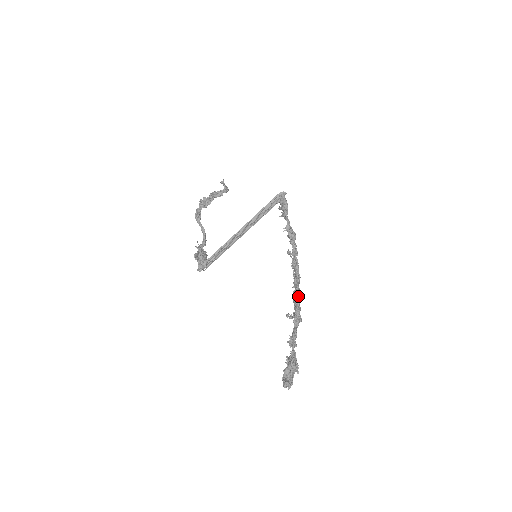
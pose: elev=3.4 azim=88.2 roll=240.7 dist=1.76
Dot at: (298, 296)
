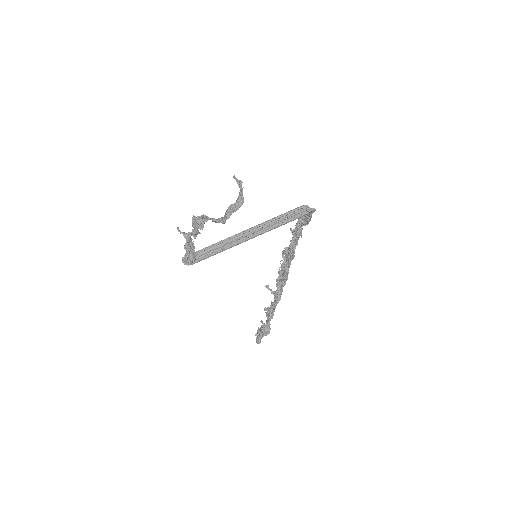
Dot at: (284, 283)
